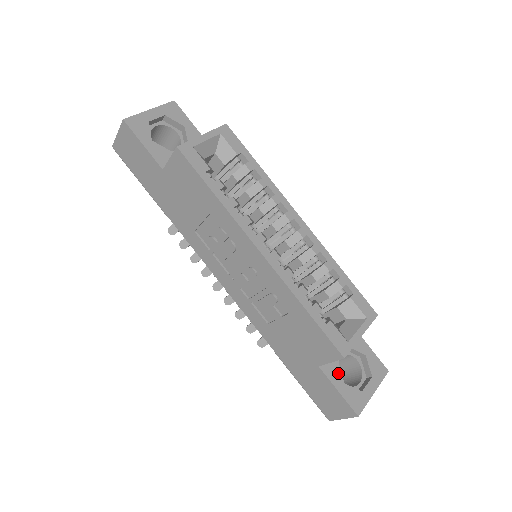
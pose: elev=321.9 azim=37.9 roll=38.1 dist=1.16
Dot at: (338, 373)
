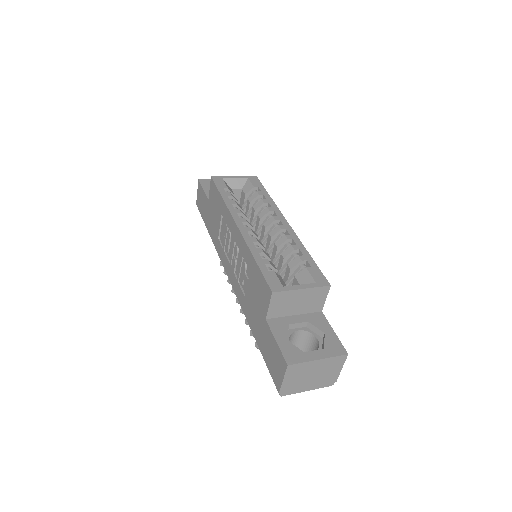
Dot at: (284, 331)
